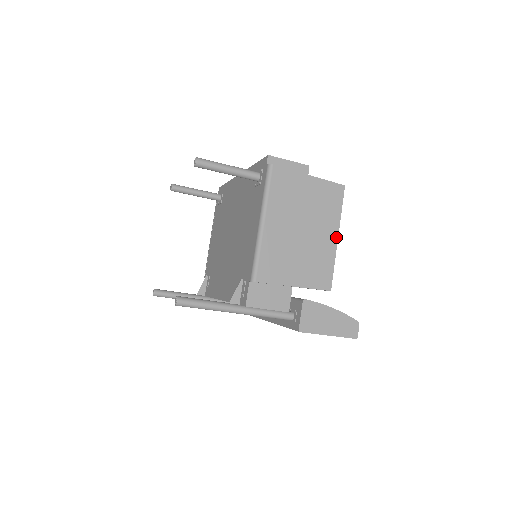
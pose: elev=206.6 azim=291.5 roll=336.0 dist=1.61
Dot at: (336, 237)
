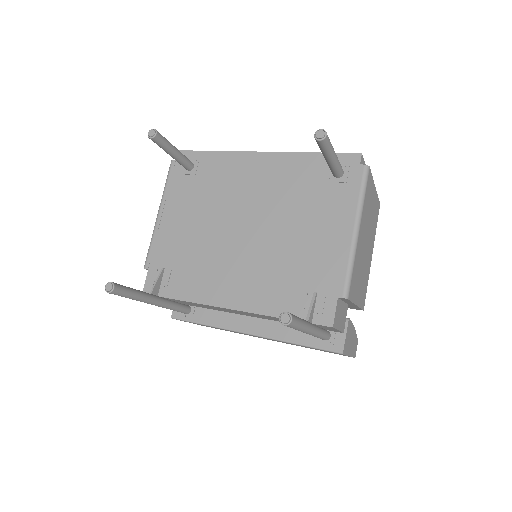
Dot at: occluded
